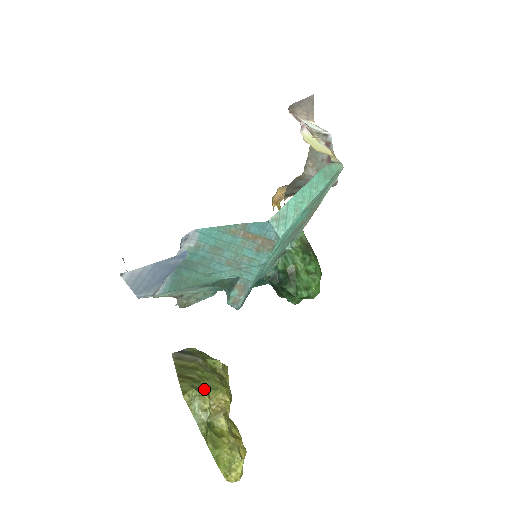
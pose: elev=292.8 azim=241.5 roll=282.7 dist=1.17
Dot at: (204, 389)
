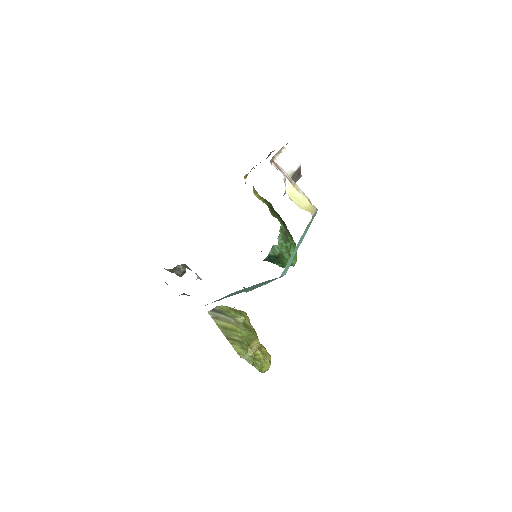
Dot at: (247, 345)
